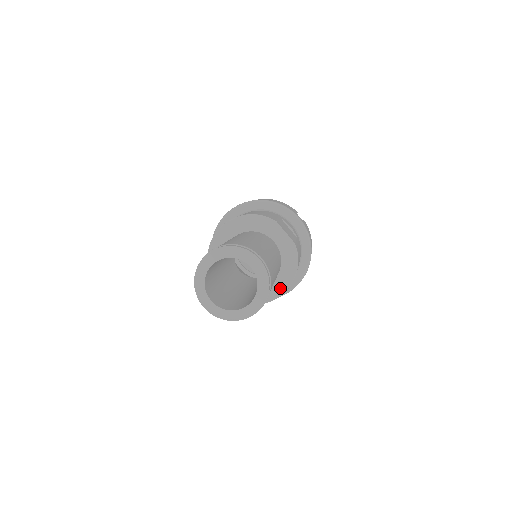
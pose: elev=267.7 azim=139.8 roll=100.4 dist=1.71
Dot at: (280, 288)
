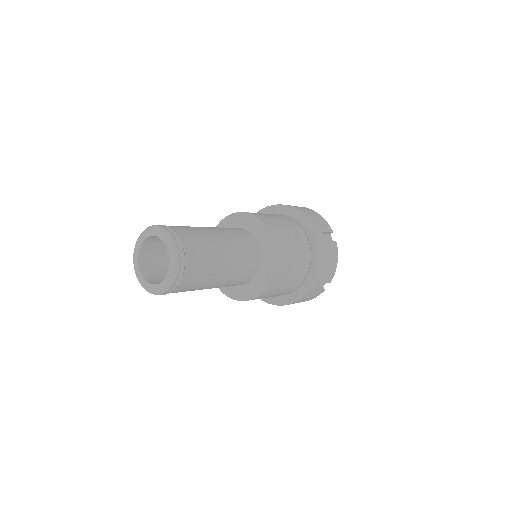
Dot at: (253, 292)
